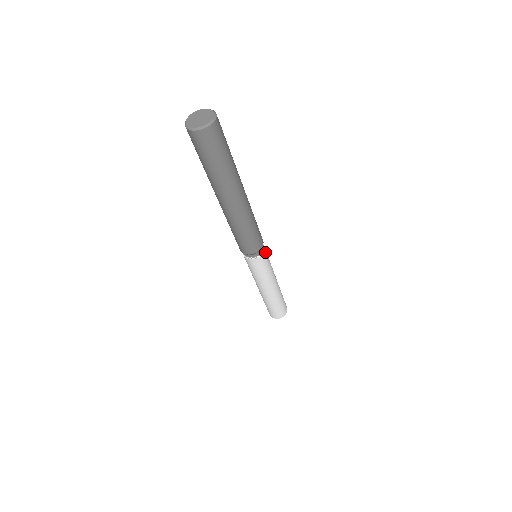
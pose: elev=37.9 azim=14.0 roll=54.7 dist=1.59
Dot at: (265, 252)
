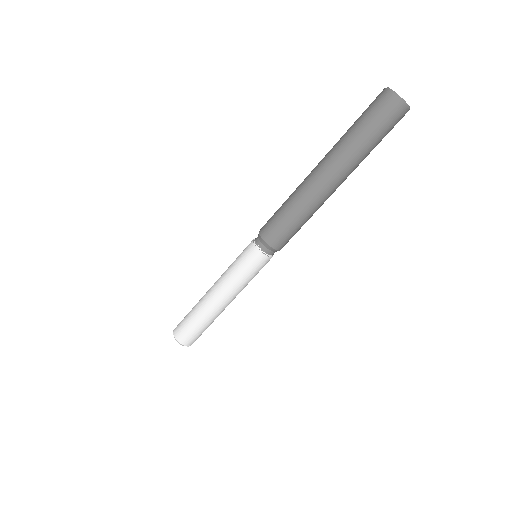
Dot at: (268, 260)
